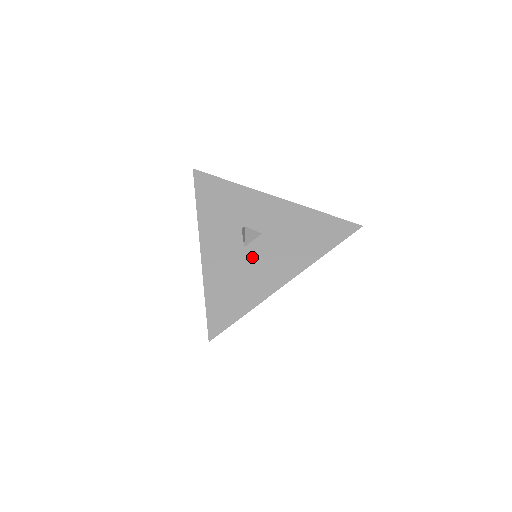
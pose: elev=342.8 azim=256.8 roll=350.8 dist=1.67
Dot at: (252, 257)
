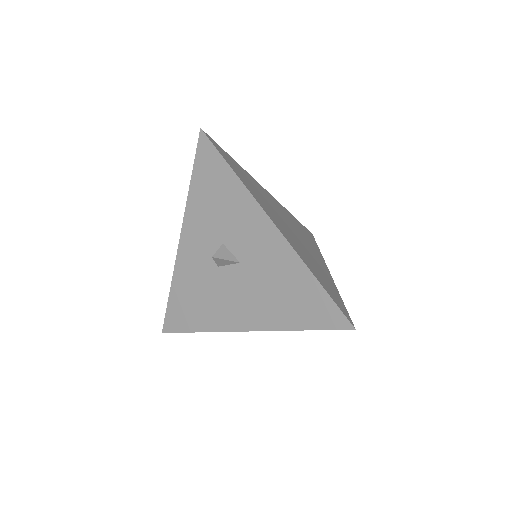
Dot at: (221, 282)
